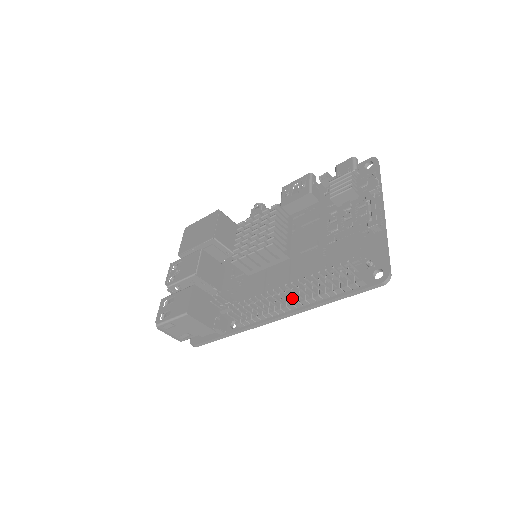
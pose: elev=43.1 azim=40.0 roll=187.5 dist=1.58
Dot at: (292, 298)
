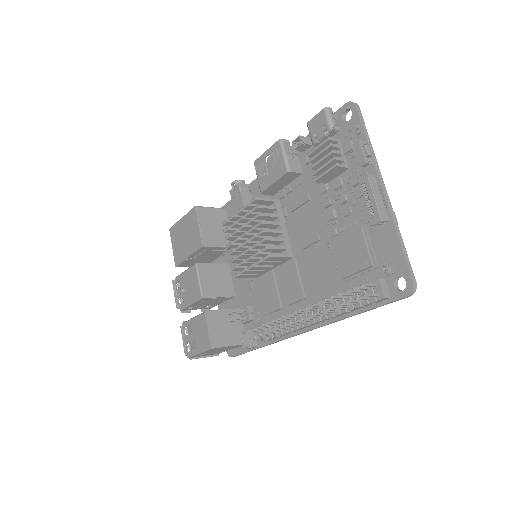
Dot at: (312, 319)
